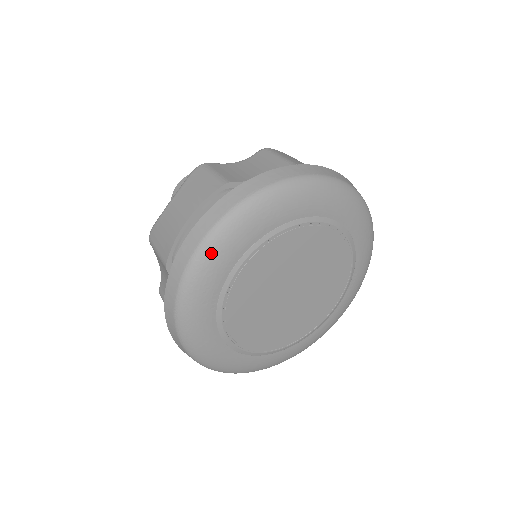
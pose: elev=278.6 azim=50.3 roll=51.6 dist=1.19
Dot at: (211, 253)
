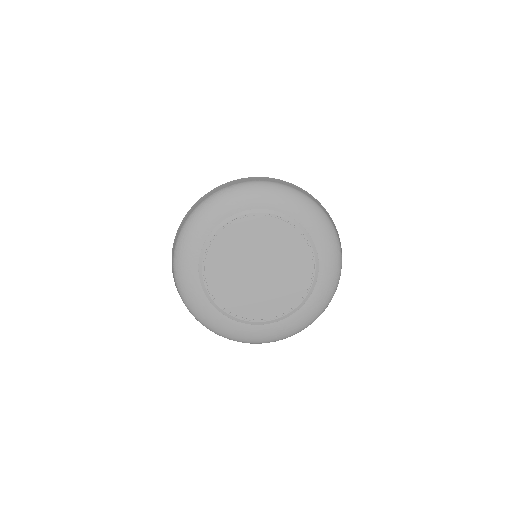
Dot at: (196, 219)
